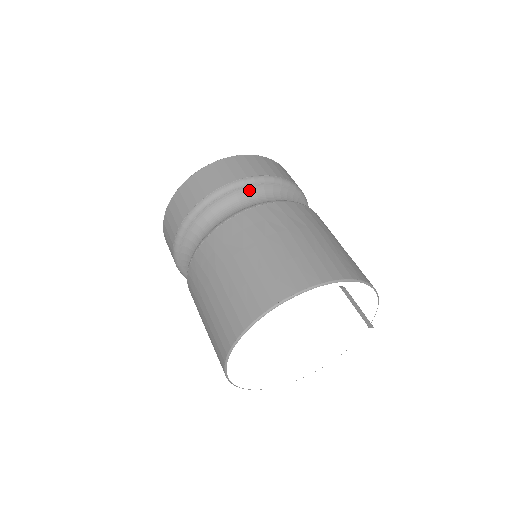
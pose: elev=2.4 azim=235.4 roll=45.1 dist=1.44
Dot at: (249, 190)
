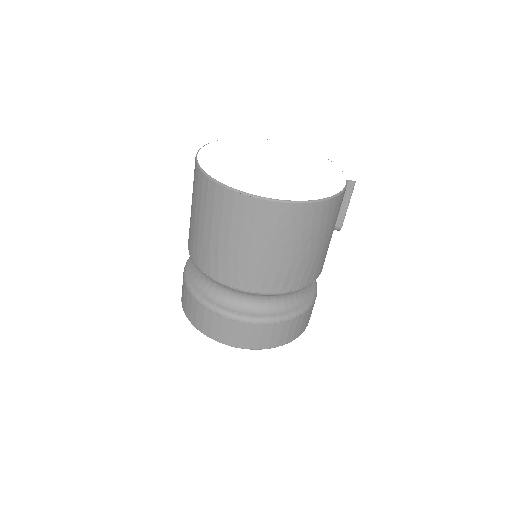
Dot at: occluded
